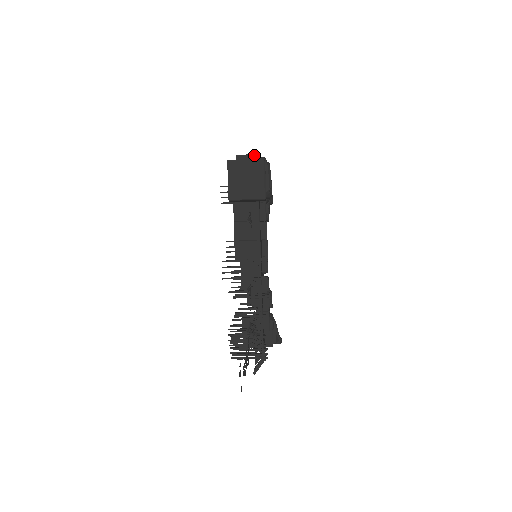
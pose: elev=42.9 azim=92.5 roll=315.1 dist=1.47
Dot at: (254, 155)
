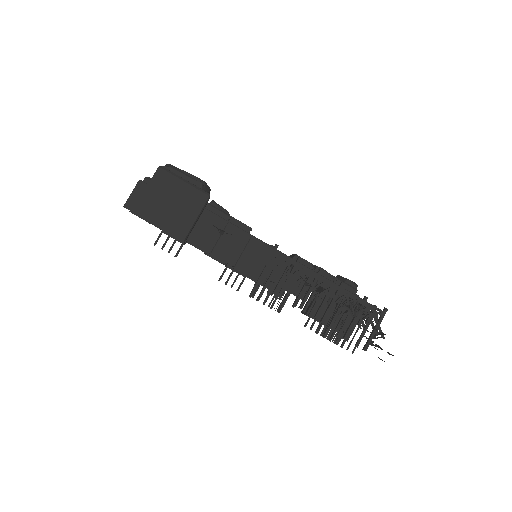
Dot at: (137, 186)
